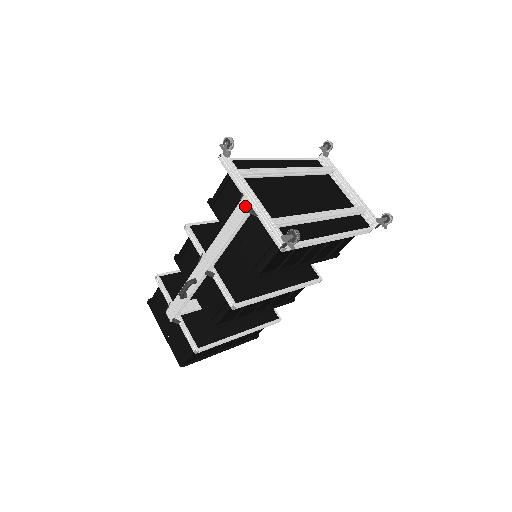
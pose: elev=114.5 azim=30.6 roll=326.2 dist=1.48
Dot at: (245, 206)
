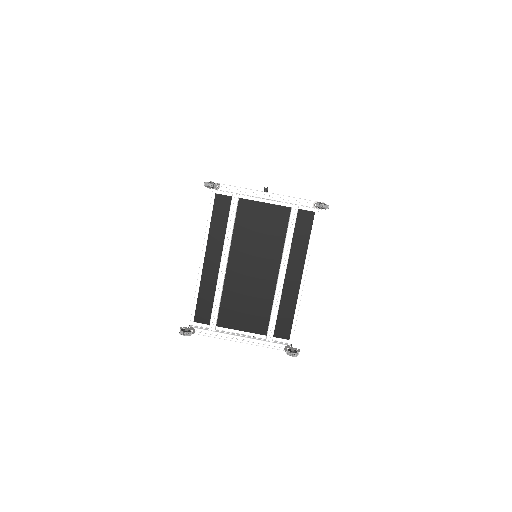
Dot at: occluded
